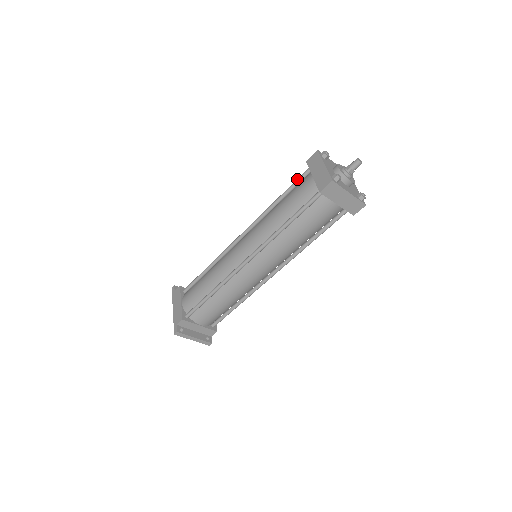
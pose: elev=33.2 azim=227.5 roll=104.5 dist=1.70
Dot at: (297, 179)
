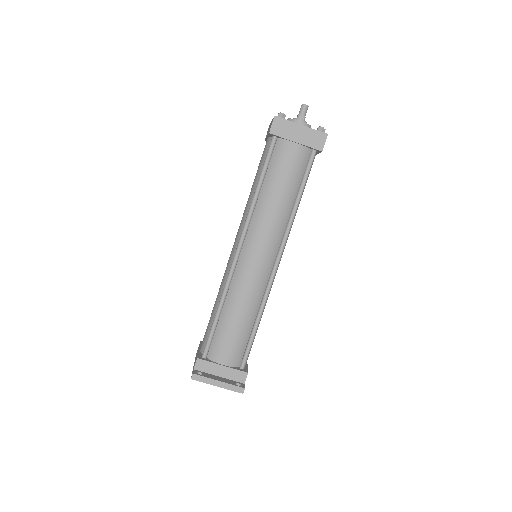
Dot at: occluded
